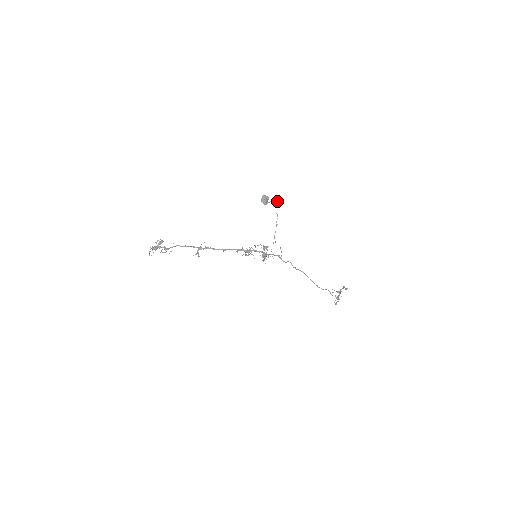
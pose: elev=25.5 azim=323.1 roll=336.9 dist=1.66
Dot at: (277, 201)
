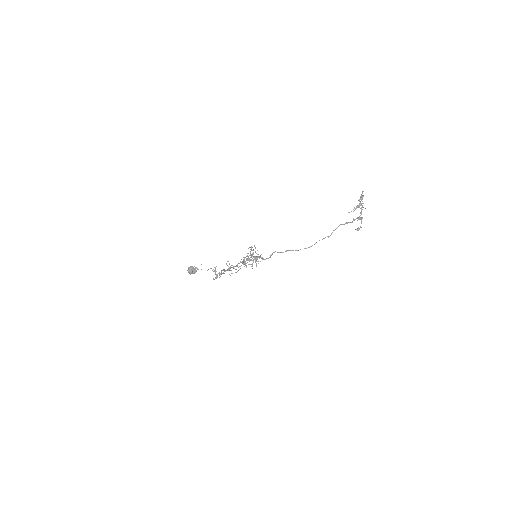
Dot at: (196, 268)
